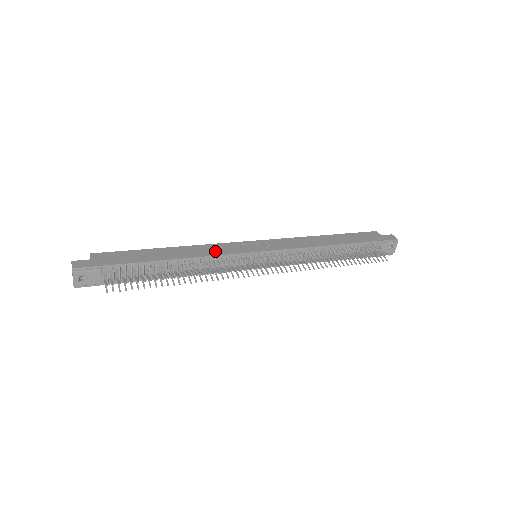
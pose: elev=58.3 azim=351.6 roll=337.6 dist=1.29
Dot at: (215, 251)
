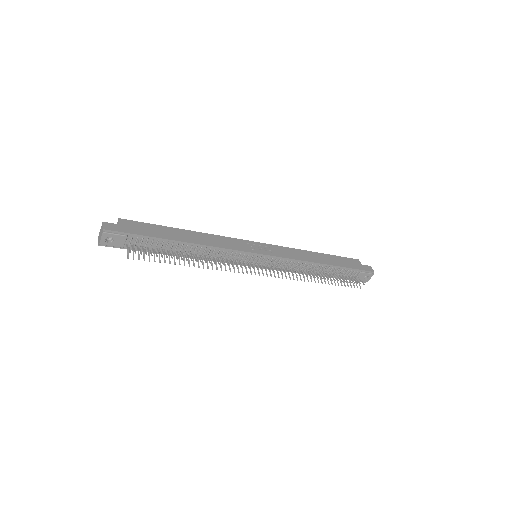
Dot at: (224, 244)
